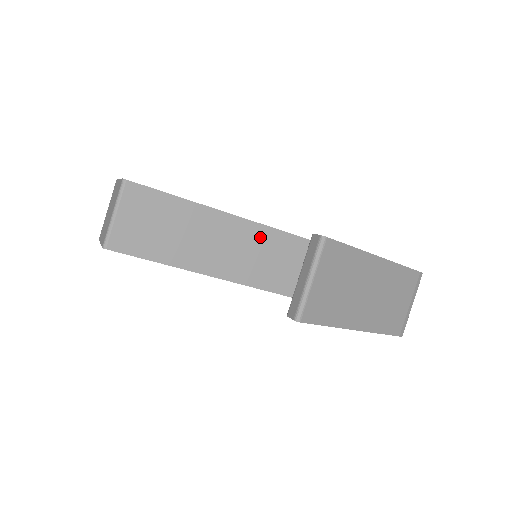
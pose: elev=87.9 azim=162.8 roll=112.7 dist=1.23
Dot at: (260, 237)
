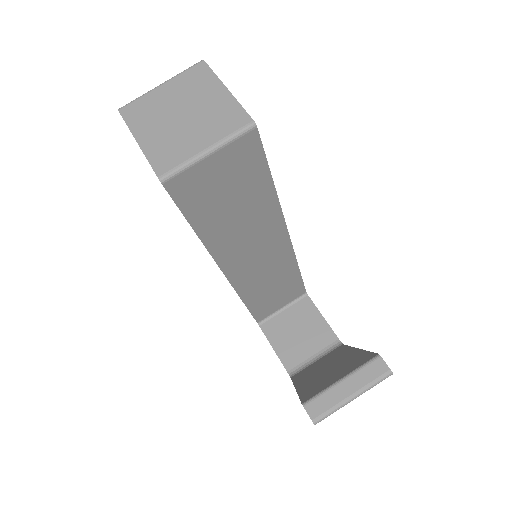
Dot at: (277, 246)
